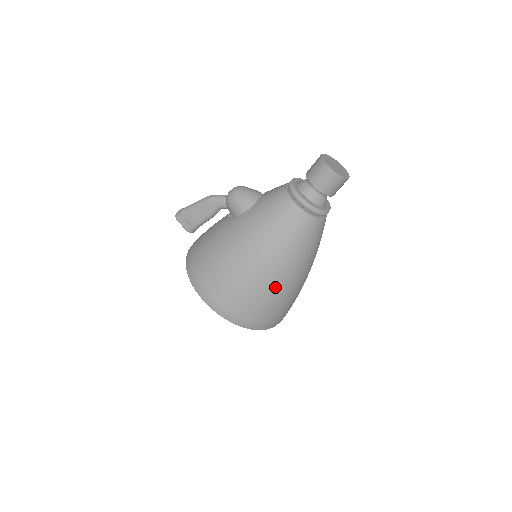
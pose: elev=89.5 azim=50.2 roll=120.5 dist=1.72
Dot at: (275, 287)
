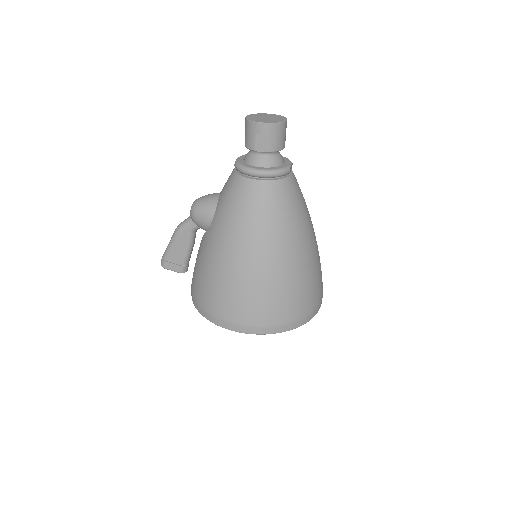
Dot at: (284, 273)
